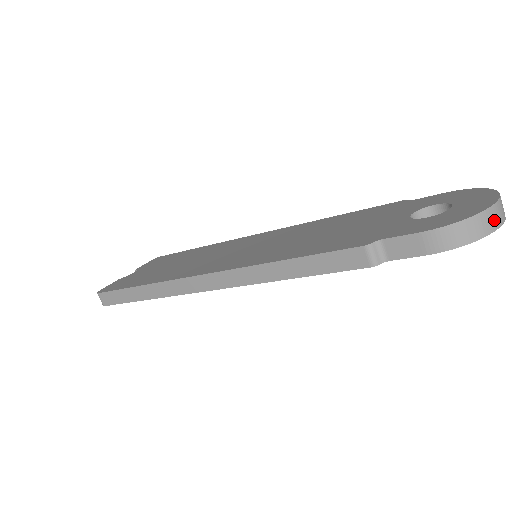
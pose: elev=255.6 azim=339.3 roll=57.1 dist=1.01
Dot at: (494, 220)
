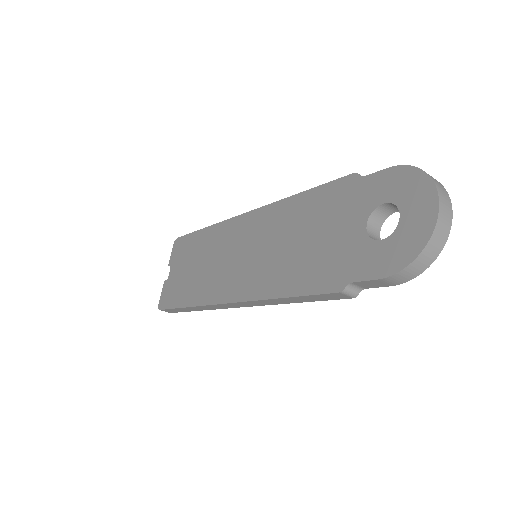
Dot at: (440, 239)
